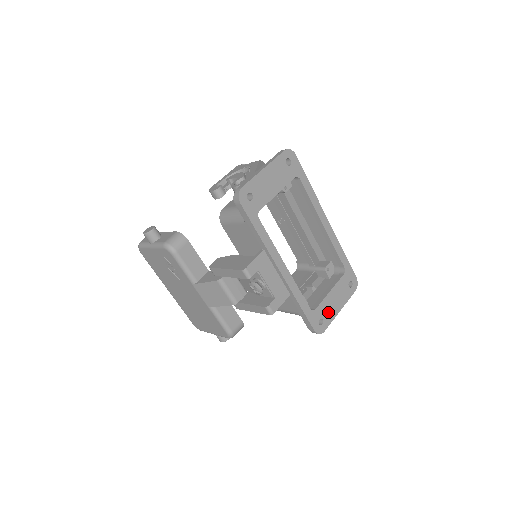
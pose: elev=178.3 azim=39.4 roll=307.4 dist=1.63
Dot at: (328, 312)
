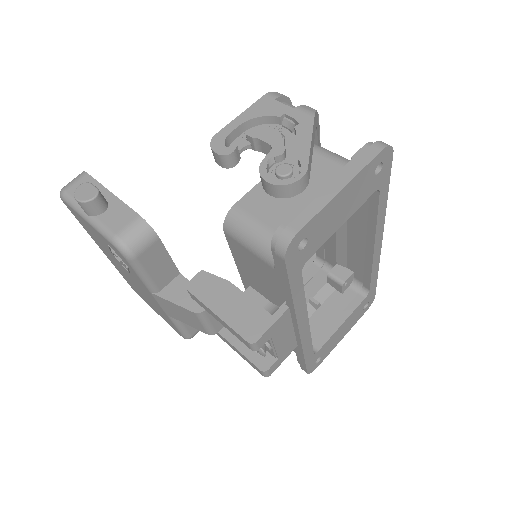
Dot at: (330, 346)
